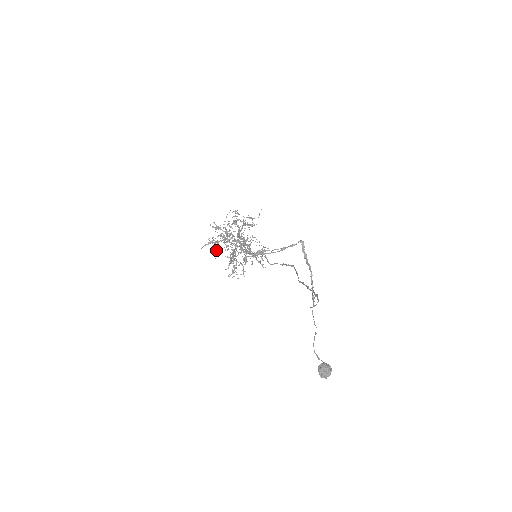
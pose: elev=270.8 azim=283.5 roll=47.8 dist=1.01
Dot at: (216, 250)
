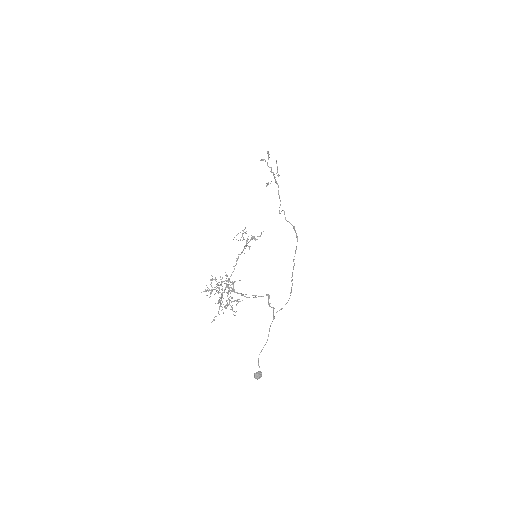
Dot at: (210, 296)
